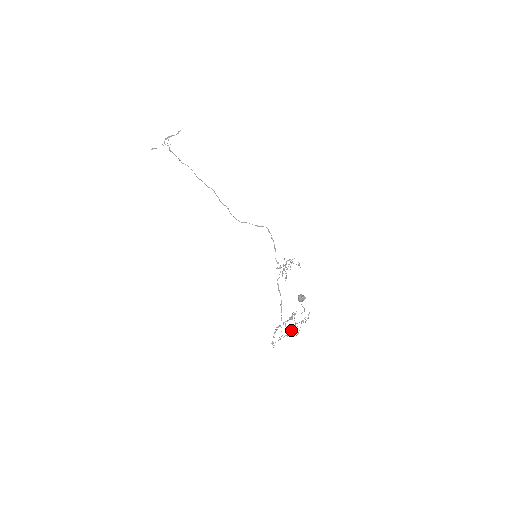
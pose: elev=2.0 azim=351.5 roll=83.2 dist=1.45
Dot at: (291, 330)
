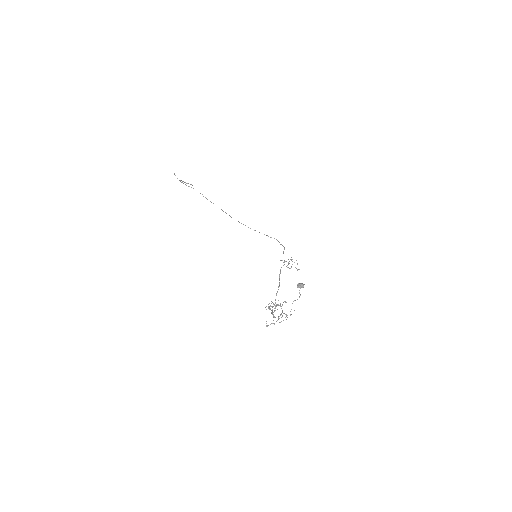
Dot at: occluded
